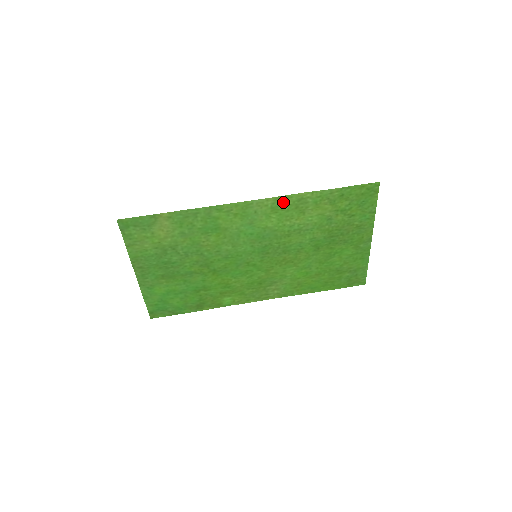
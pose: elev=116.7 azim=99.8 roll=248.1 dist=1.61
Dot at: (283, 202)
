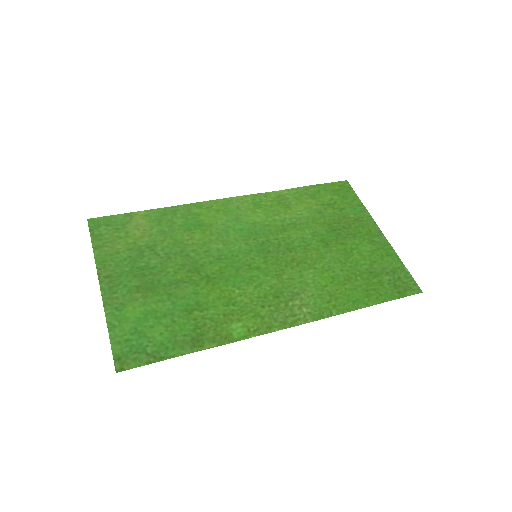
Dot at: (263, 199)
